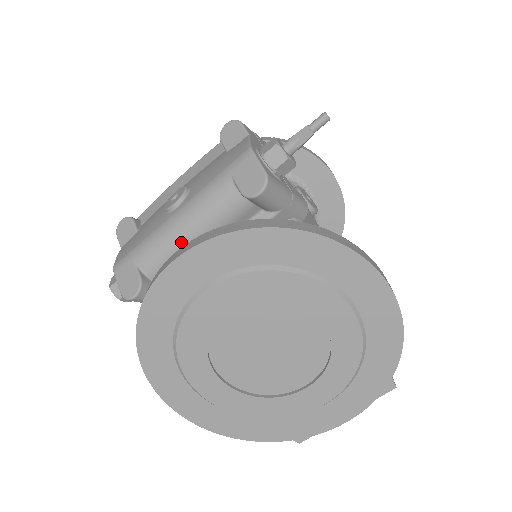
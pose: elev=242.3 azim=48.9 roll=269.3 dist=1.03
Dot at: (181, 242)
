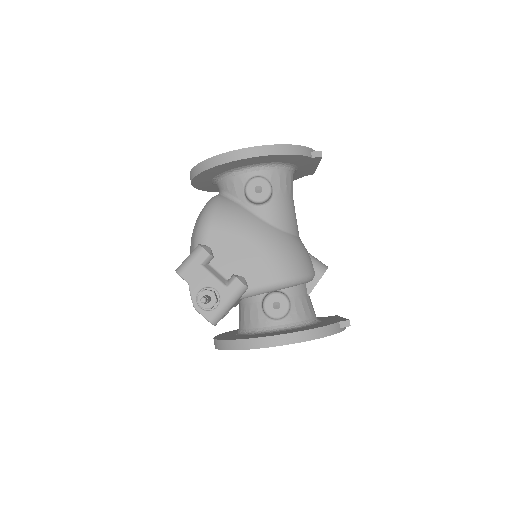
Dot at: occluded
